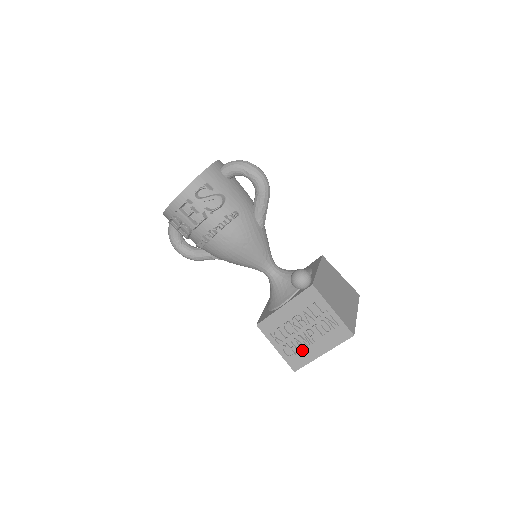
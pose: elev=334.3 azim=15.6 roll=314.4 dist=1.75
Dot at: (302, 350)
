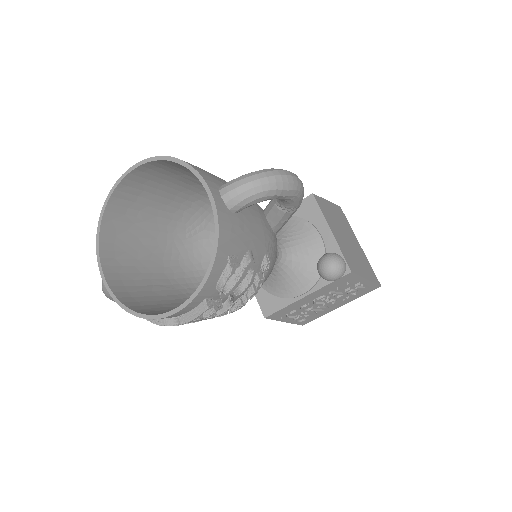
Dot at: occluded
